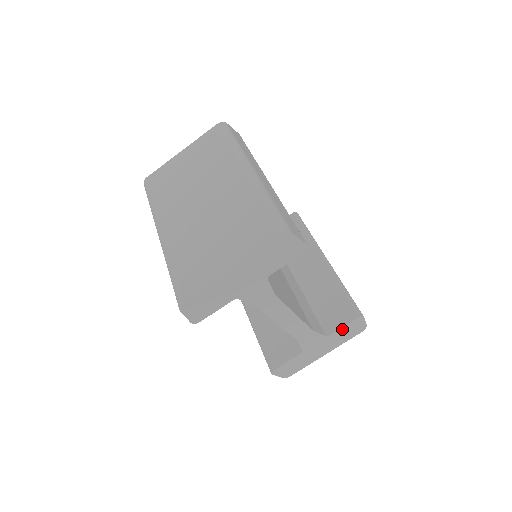
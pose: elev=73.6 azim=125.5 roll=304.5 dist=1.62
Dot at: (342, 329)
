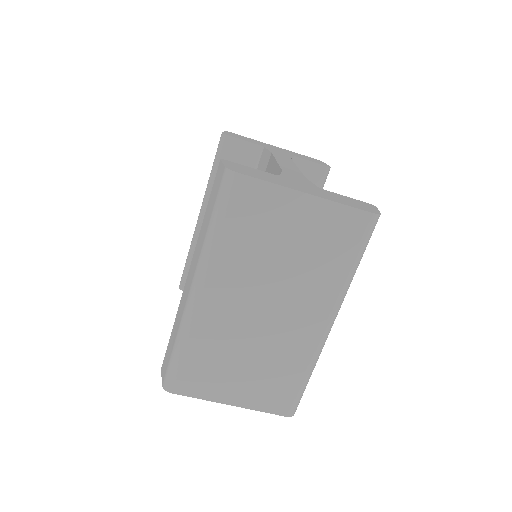
Dot at: occluded
